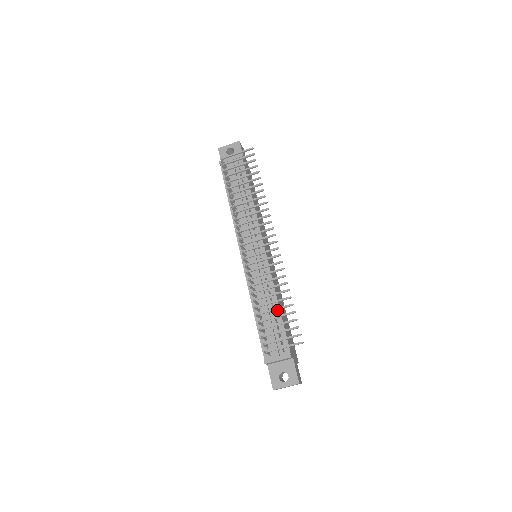
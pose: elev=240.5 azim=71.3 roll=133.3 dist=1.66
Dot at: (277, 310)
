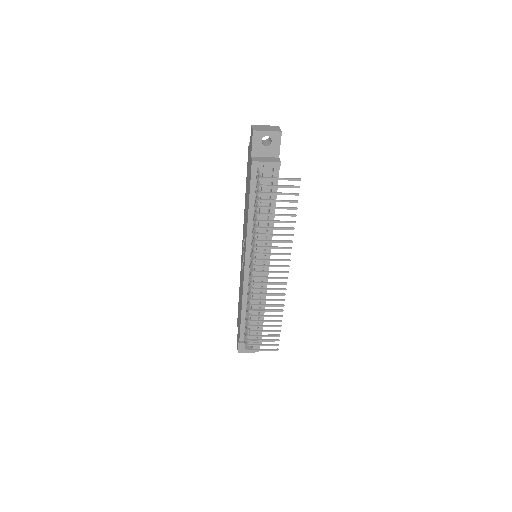
Dot at: occluded
